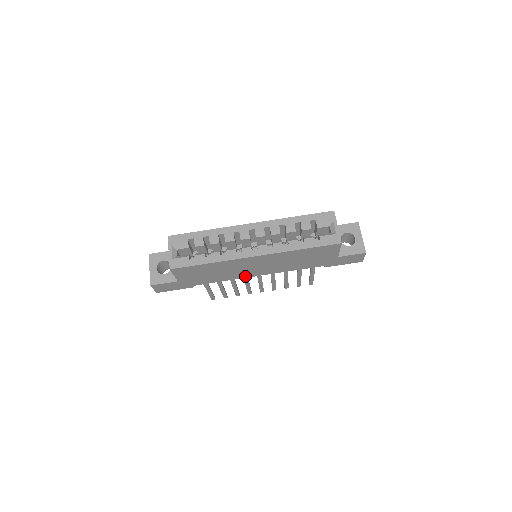
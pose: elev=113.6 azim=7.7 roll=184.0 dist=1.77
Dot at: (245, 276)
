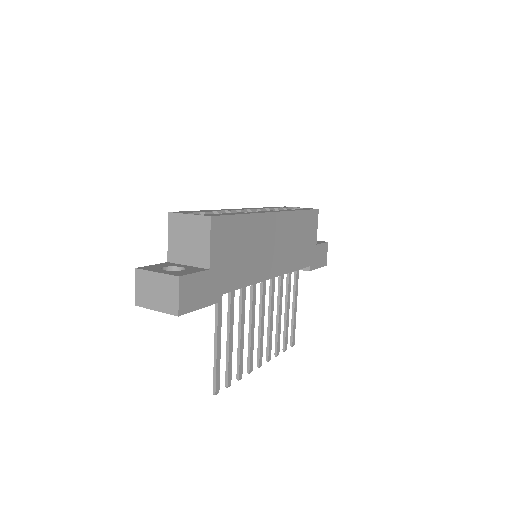
Dot at: (263, 276)
